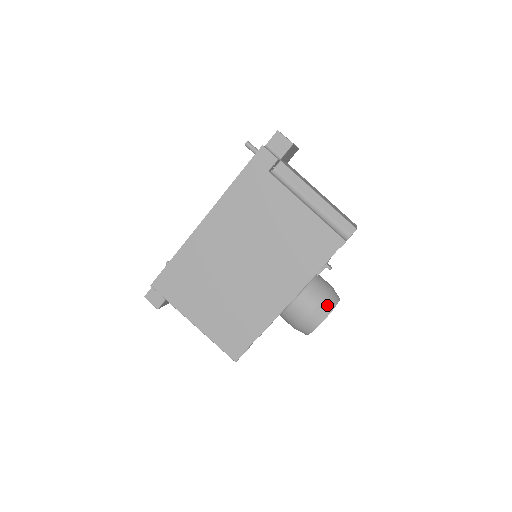
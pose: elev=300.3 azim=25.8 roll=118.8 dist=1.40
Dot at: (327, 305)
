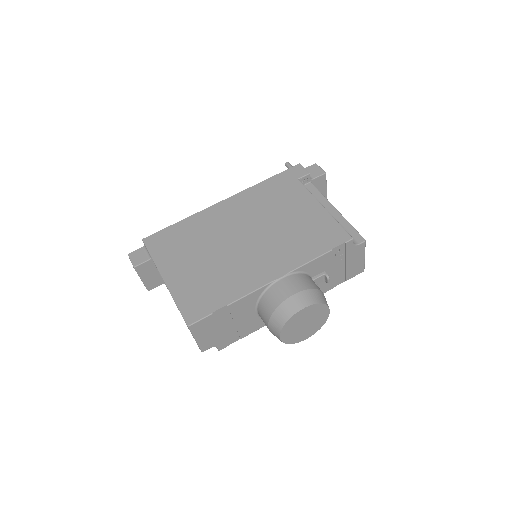
Dot at: (315, 295)
